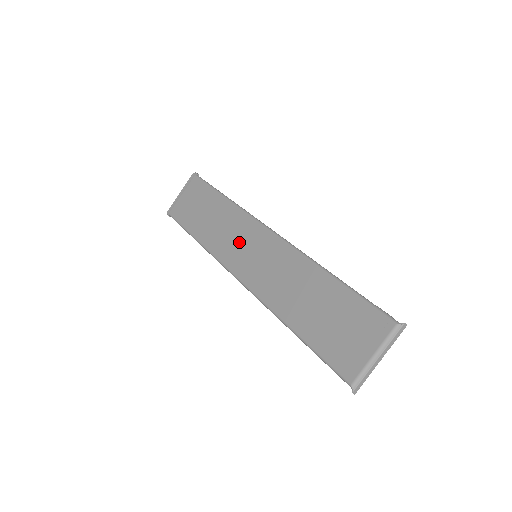
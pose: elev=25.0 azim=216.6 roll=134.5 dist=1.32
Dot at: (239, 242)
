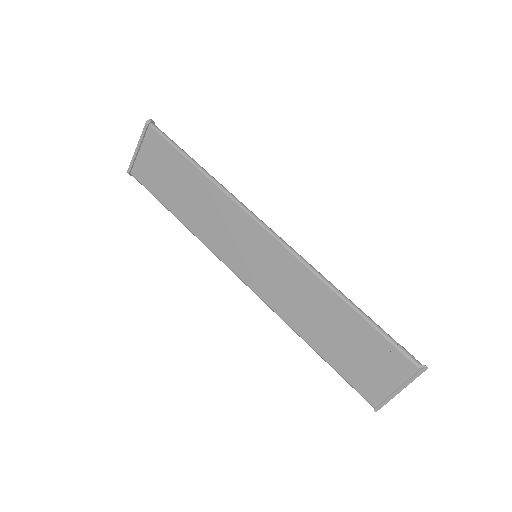
Dot at: (232, 236)
